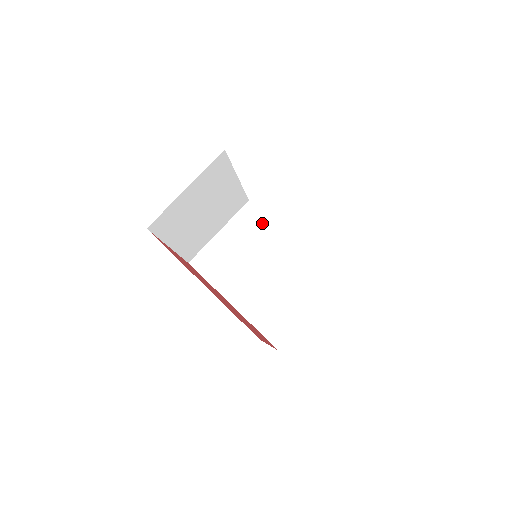
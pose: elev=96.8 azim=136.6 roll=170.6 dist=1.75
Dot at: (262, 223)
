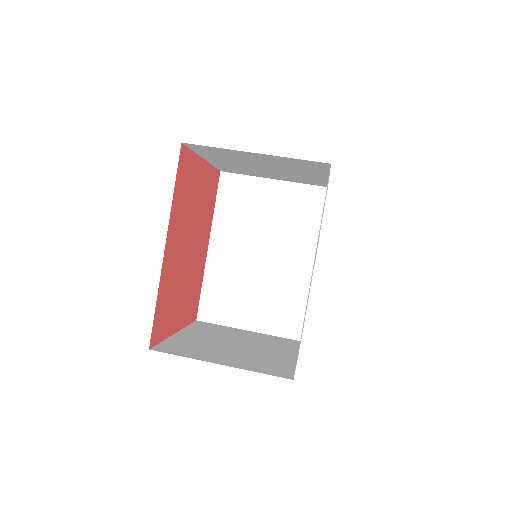
Dot at: (311, 220)
